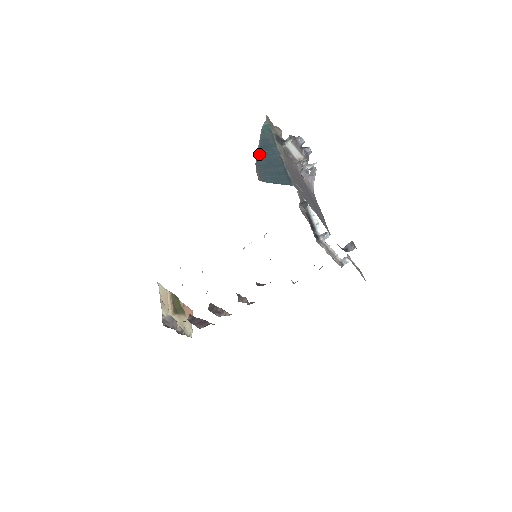
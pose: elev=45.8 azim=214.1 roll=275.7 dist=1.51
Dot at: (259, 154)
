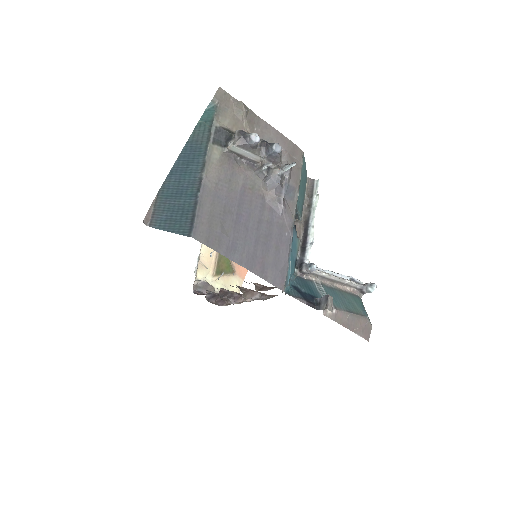
Dot at: (172, 172)
